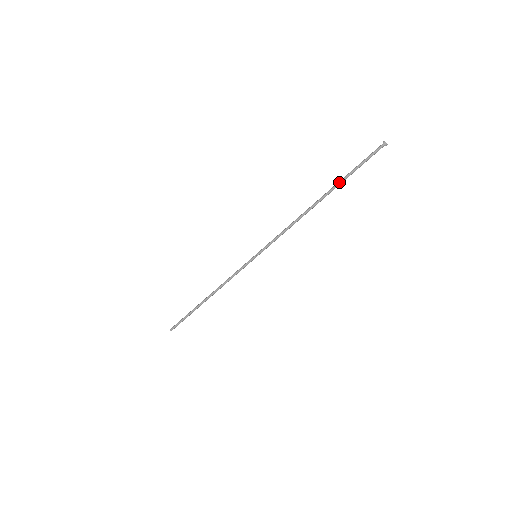
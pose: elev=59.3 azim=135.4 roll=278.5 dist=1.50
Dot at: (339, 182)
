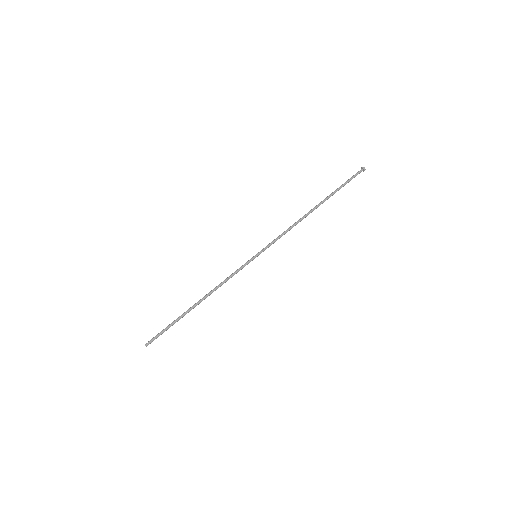
Dot at: (330, 194)
